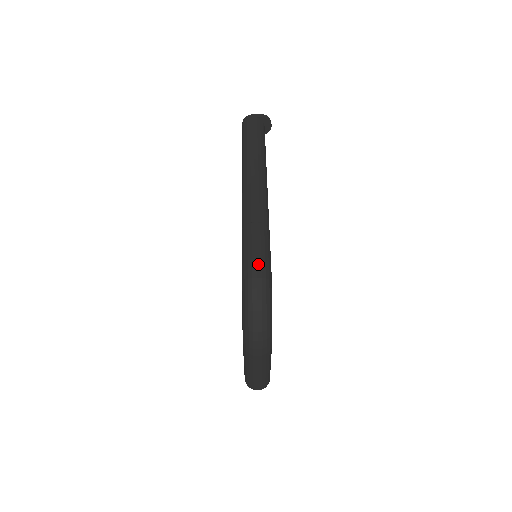
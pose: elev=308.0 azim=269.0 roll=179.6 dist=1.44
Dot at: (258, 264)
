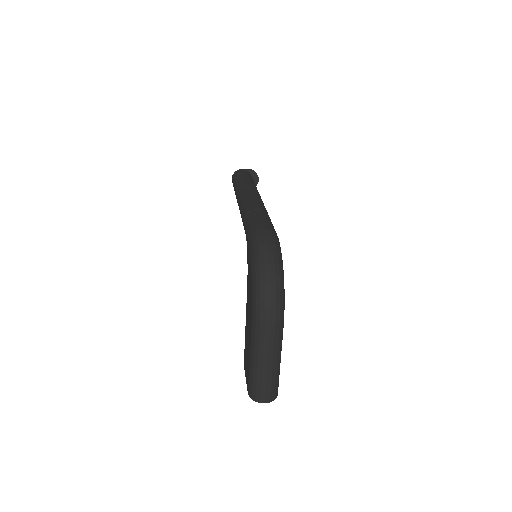
Dot at: (266, 227)
